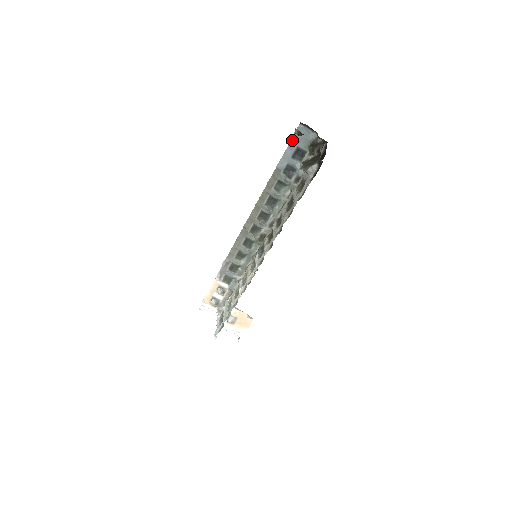
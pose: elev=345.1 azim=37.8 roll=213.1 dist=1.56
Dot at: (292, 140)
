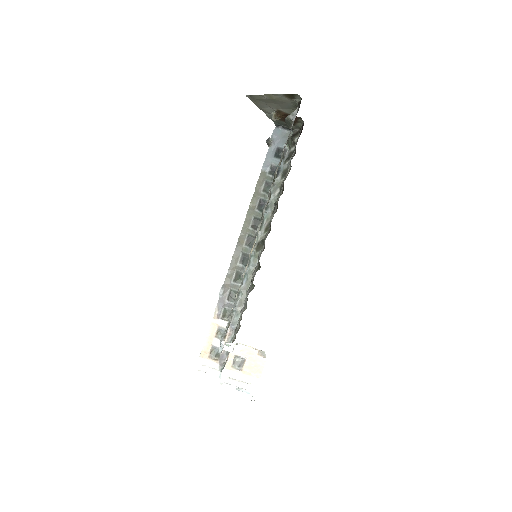
Dot at: (271, 141)
